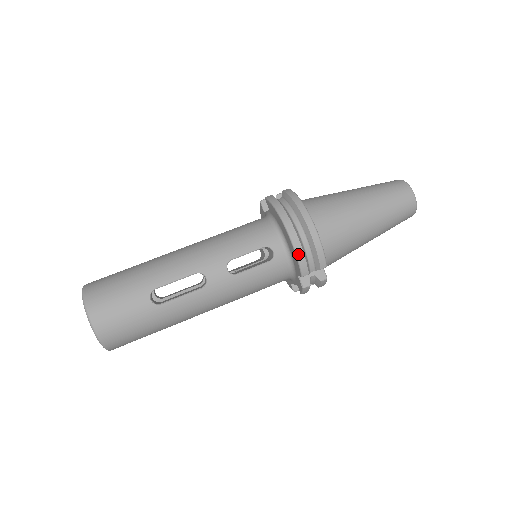
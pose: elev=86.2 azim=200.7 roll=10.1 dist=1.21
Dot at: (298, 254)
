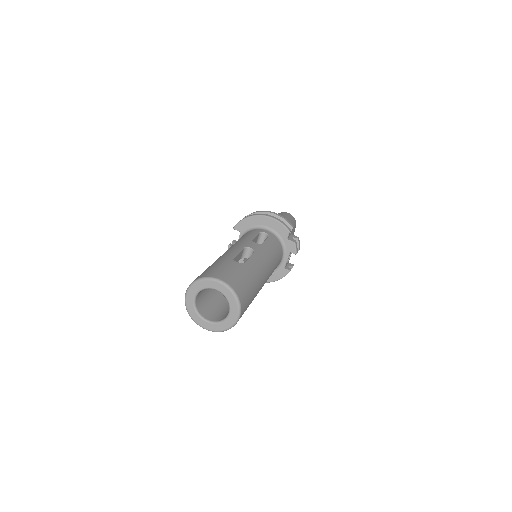
Dot at: (278, 220)
